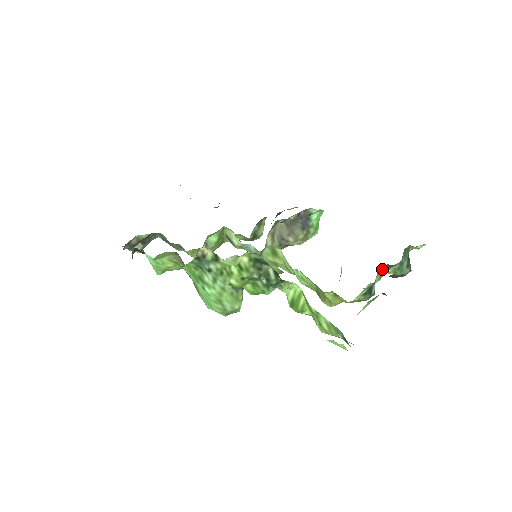
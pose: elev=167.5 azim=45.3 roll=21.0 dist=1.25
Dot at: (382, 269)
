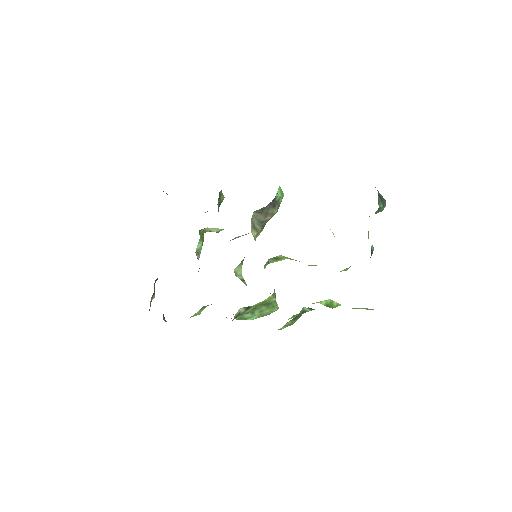
Dot at: occluded
